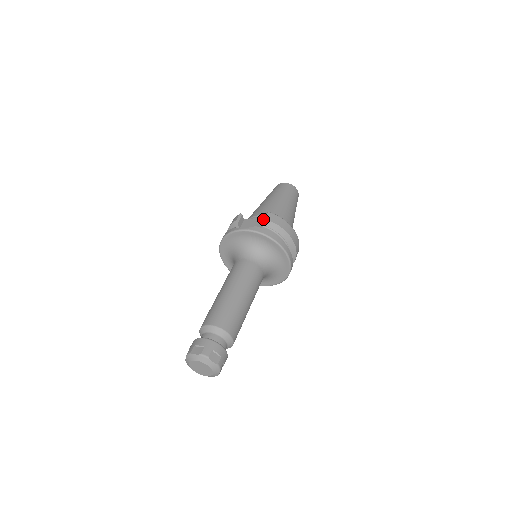
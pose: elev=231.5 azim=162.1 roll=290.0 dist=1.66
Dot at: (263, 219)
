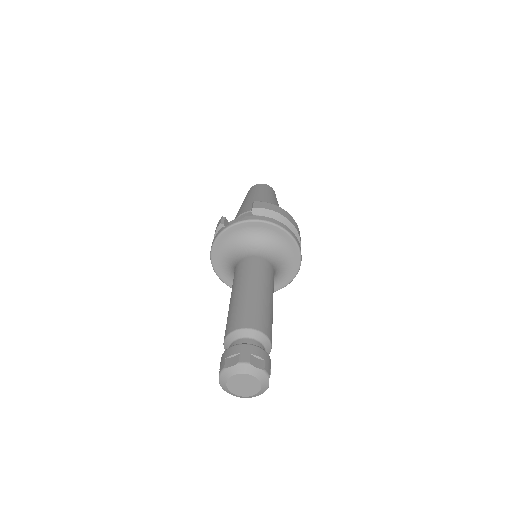
Dot at: (251, 209)
